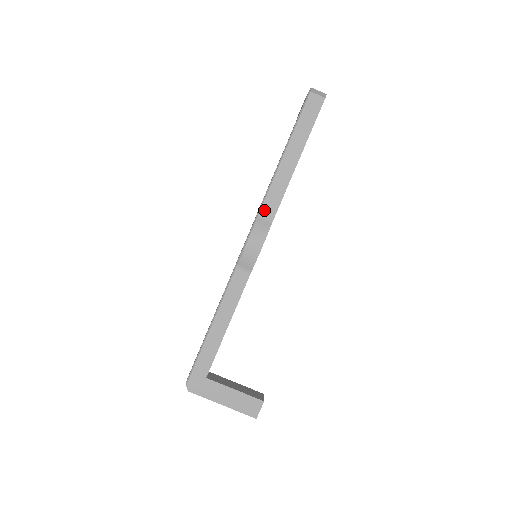
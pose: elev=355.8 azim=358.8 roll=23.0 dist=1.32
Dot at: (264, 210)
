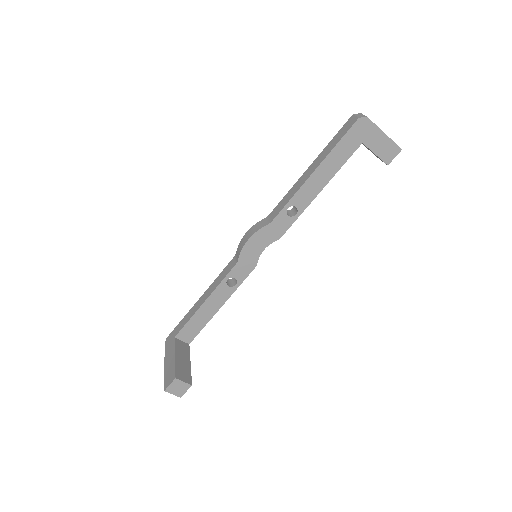
Dot at: (272, 213)
